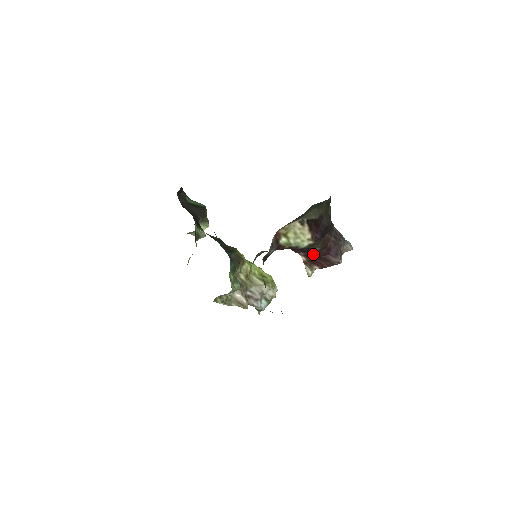
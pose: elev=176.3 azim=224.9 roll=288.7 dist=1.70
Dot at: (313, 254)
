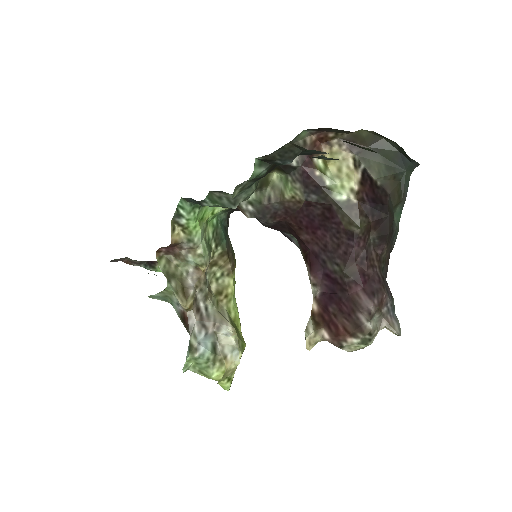
Dot at: (336, 288)
